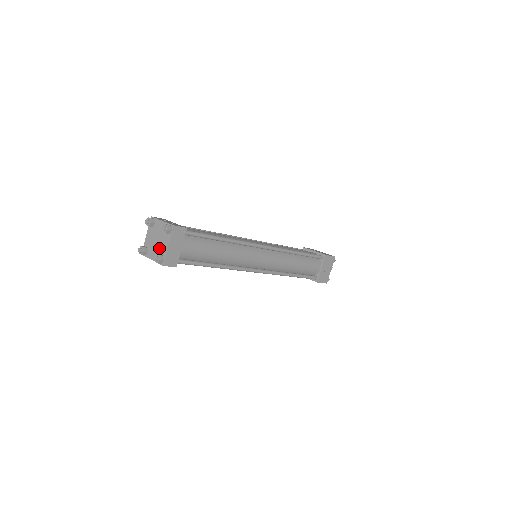
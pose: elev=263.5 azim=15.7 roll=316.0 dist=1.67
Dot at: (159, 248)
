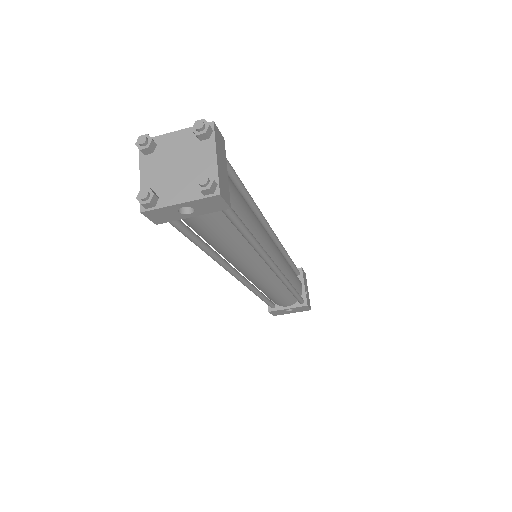
Dot at: (191, 173)
